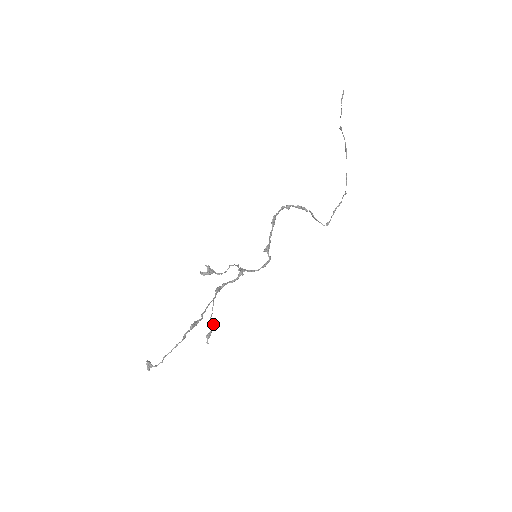
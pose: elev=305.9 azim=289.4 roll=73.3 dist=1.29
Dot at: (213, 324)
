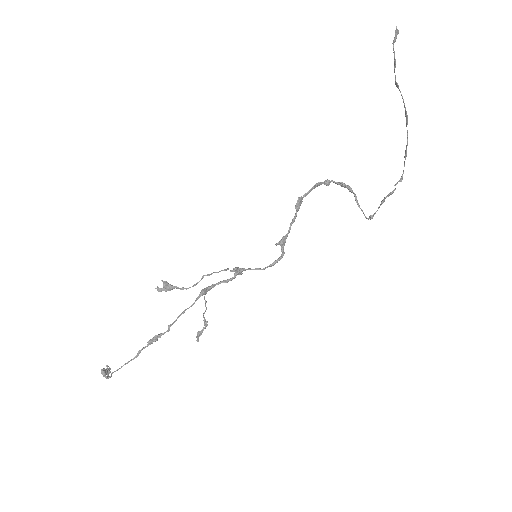
Dot at: (207, 321)
